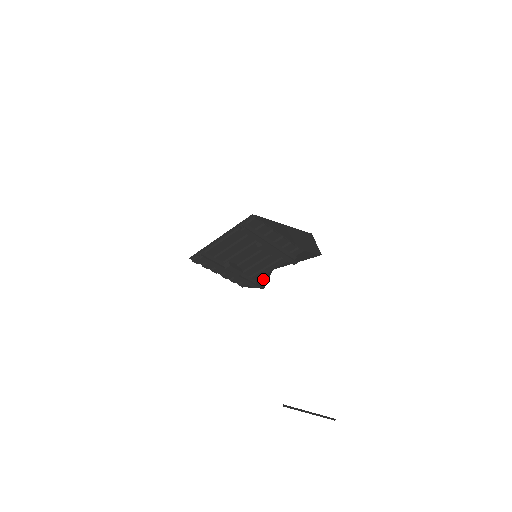
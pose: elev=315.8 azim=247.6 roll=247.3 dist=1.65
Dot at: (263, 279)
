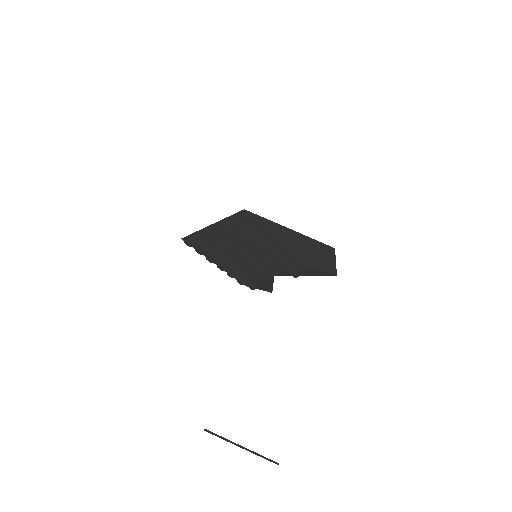
Dot at: (266, 283)
